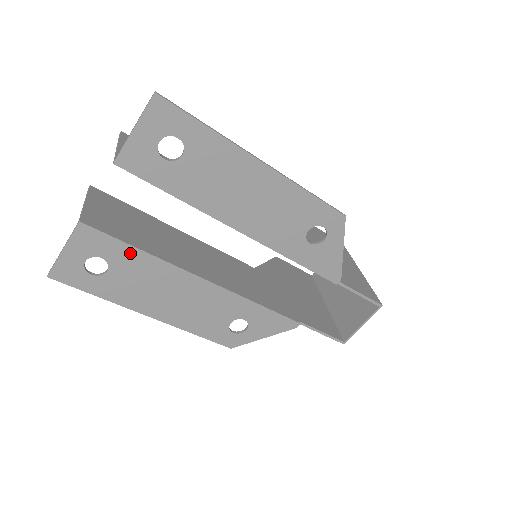
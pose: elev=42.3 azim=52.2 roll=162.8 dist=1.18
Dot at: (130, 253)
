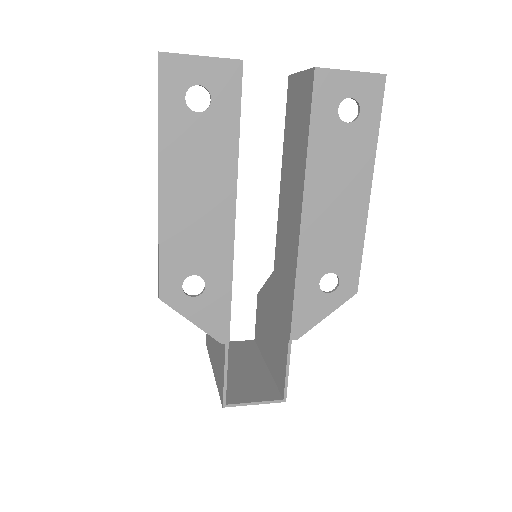
Dot at: (231, 125)
